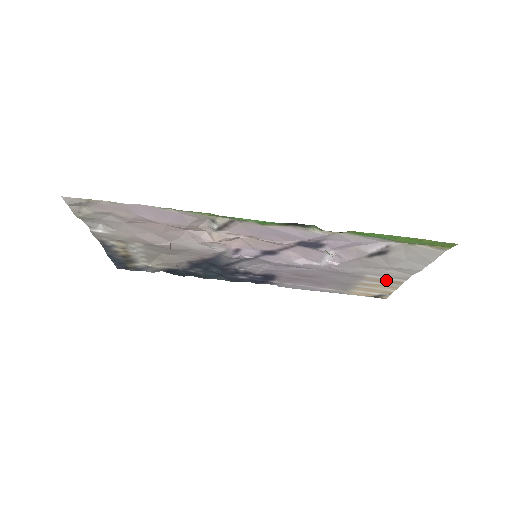
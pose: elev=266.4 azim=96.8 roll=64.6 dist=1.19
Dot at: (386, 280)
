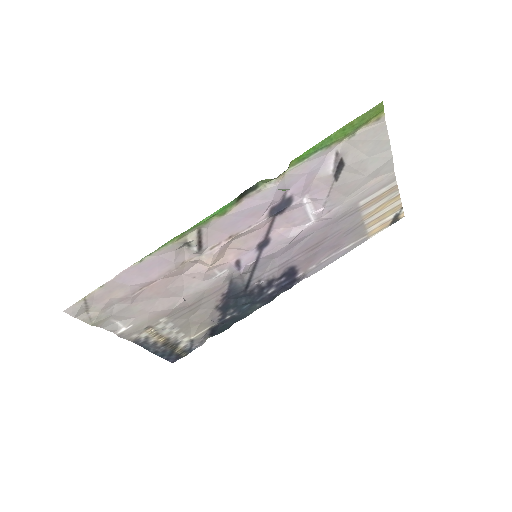
Dot at: (381, 195)
